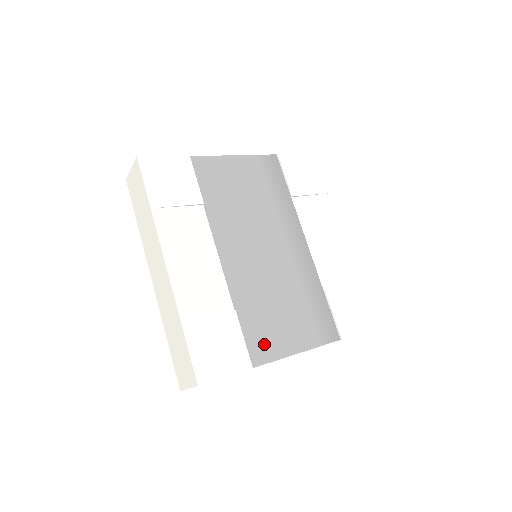
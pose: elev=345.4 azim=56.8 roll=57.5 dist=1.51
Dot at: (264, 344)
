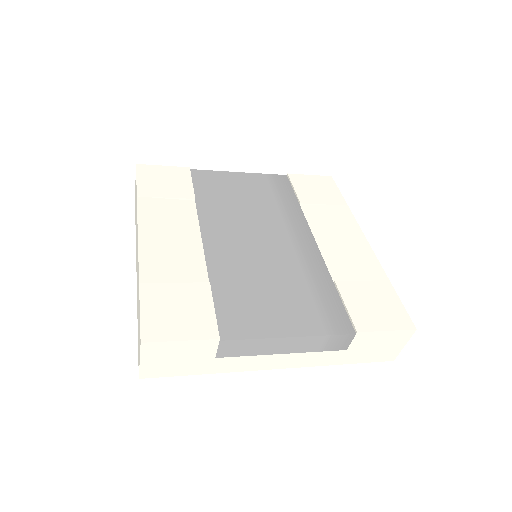
Dot at: (242, 320)
